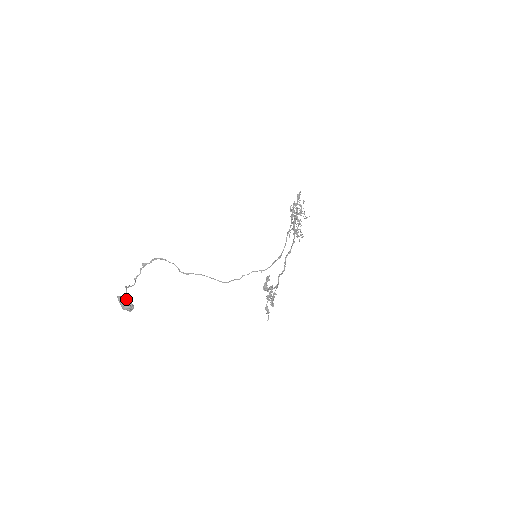
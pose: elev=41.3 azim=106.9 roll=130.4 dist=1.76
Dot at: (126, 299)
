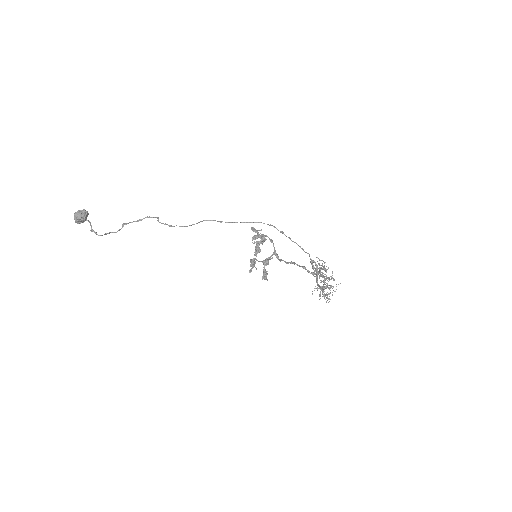
Dot at: occluded
